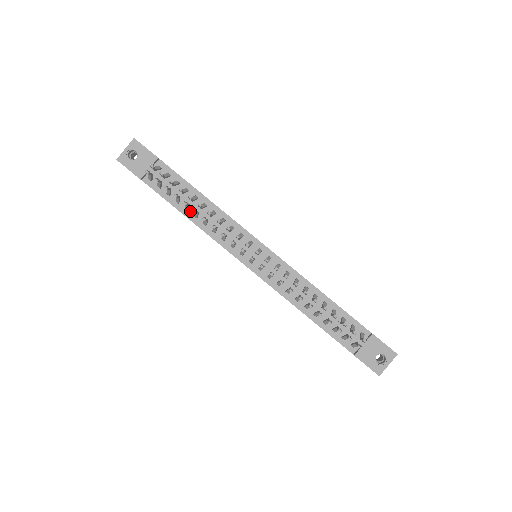
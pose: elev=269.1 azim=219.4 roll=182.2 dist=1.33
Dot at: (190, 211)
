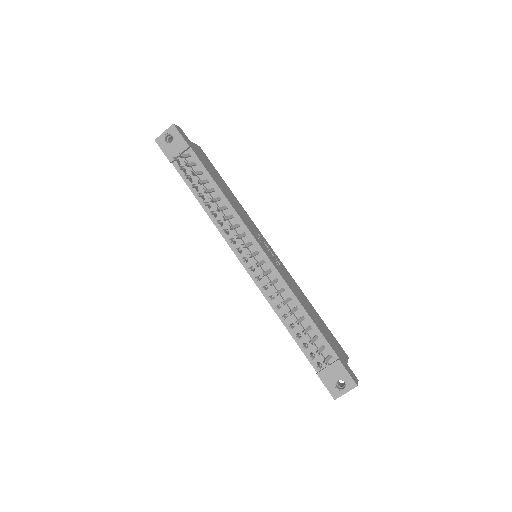
Dot at: (205, 201)
